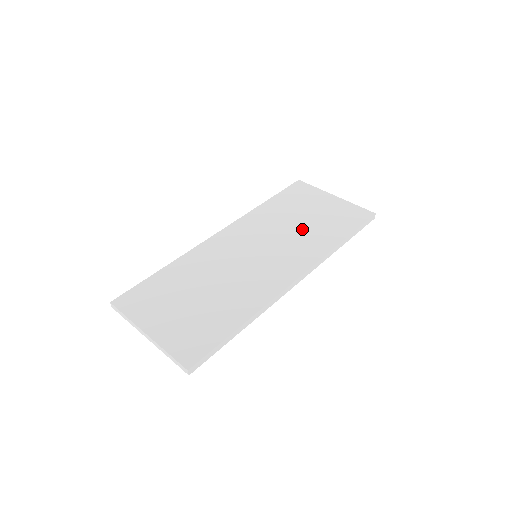
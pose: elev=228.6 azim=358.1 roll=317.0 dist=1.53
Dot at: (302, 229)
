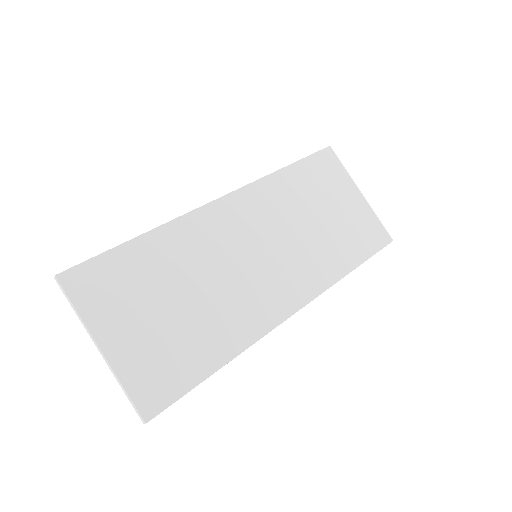
Dot at: (316, 234)
